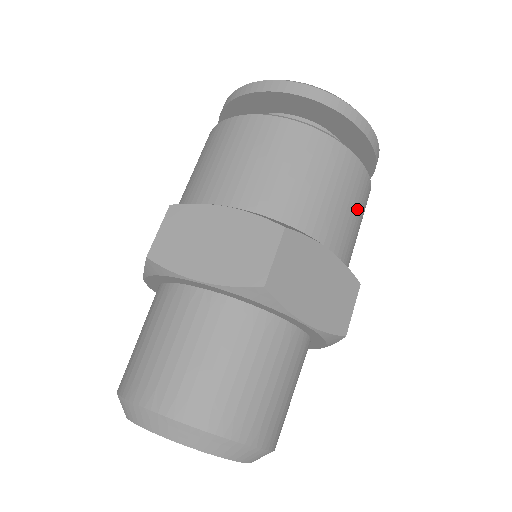
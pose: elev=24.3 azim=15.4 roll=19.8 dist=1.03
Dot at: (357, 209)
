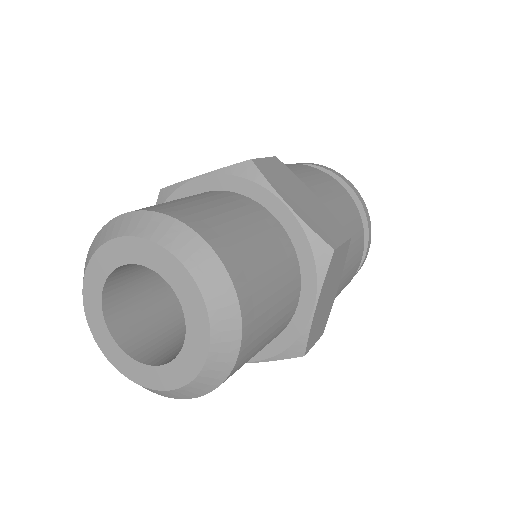
Dot at: (347, 212)
